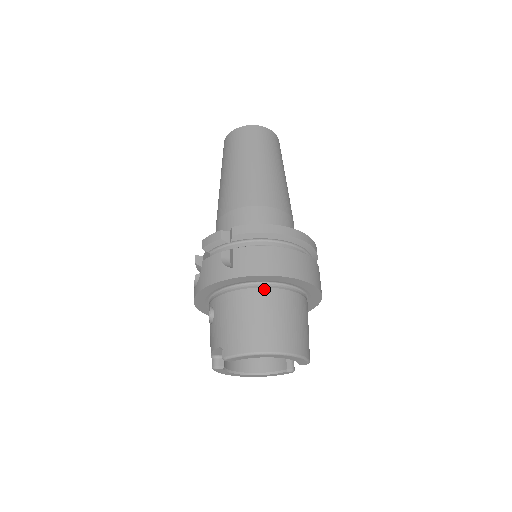
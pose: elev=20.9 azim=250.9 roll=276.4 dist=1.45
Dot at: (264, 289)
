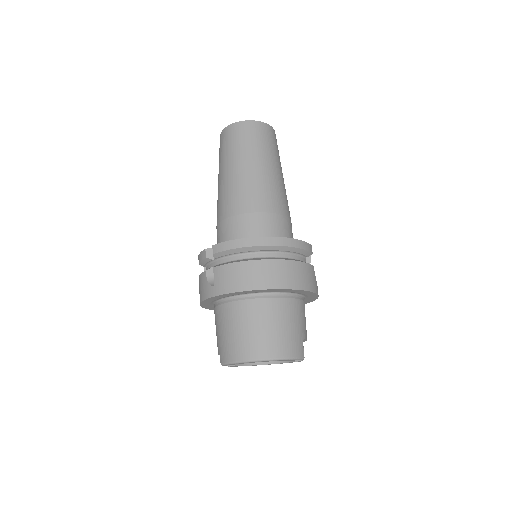
Dot at: (245, 301)
